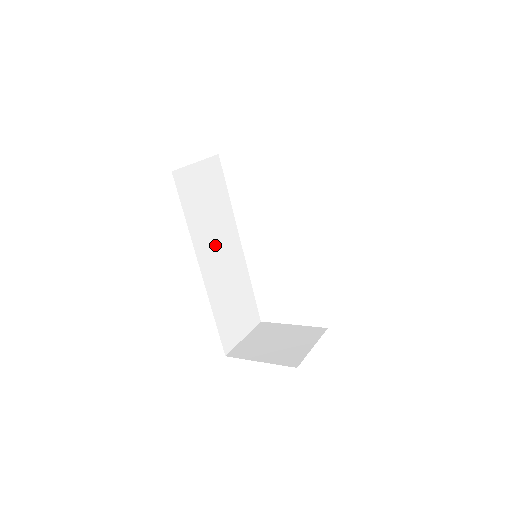
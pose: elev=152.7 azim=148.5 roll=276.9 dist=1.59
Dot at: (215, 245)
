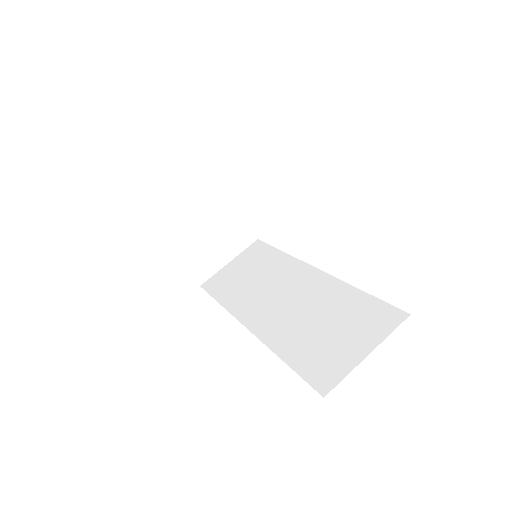
Dot at: occluded
